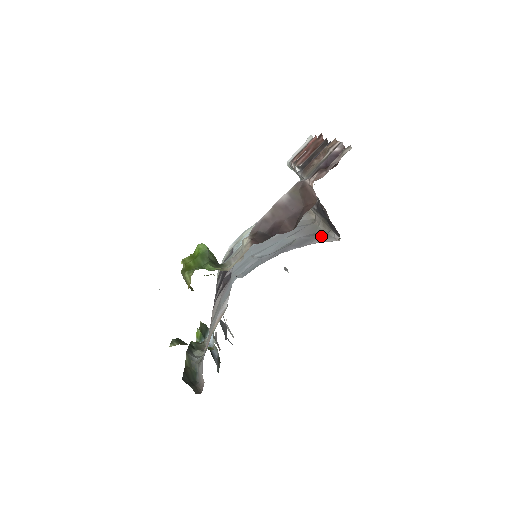
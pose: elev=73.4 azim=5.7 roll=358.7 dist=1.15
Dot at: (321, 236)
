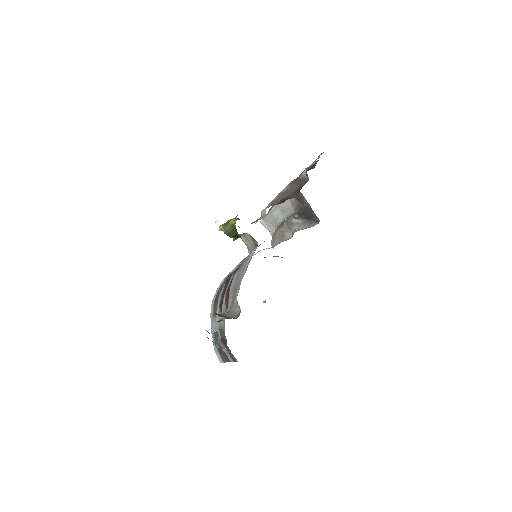
Dot at: occluded
